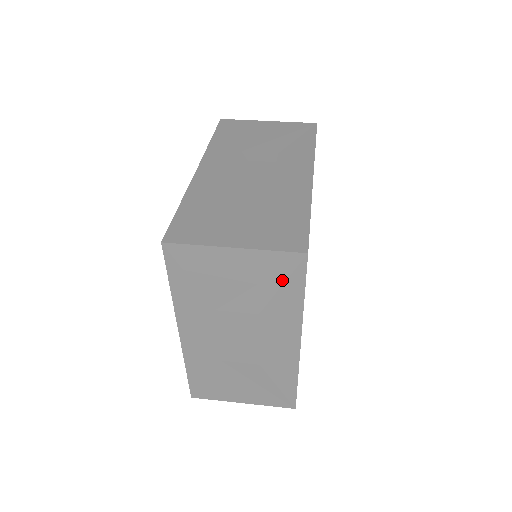
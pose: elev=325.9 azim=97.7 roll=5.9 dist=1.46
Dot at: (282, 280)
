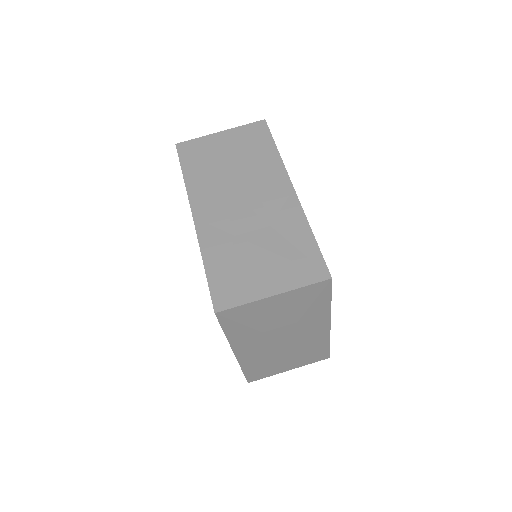
Dot at: (313, 299)
